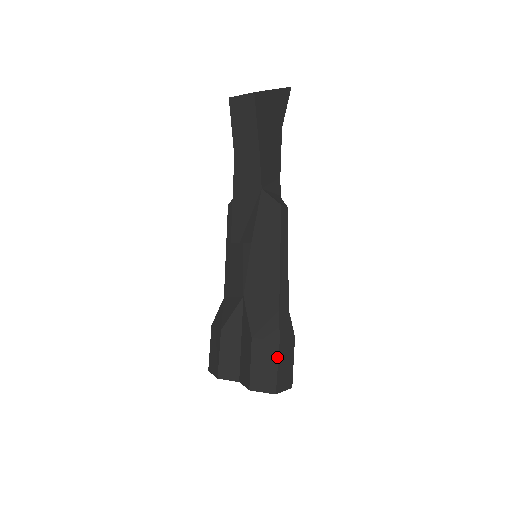
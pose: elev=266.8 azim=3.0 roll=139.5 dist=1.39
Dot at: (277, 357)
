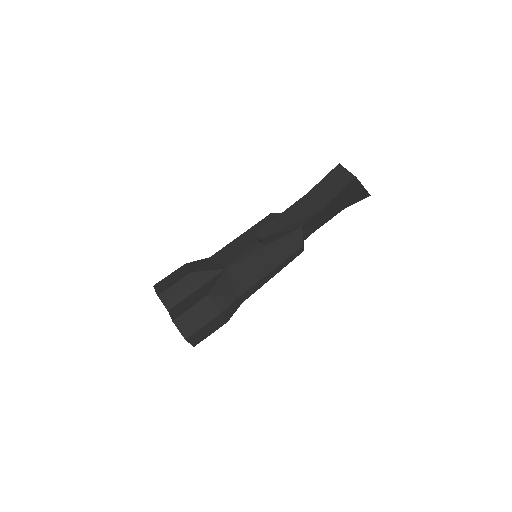
Dot at: (210, 320)
